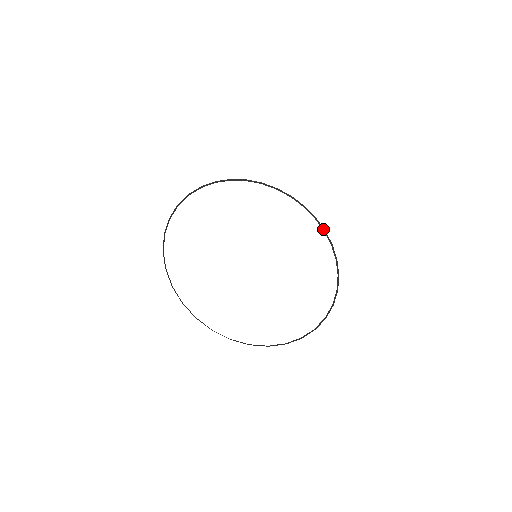
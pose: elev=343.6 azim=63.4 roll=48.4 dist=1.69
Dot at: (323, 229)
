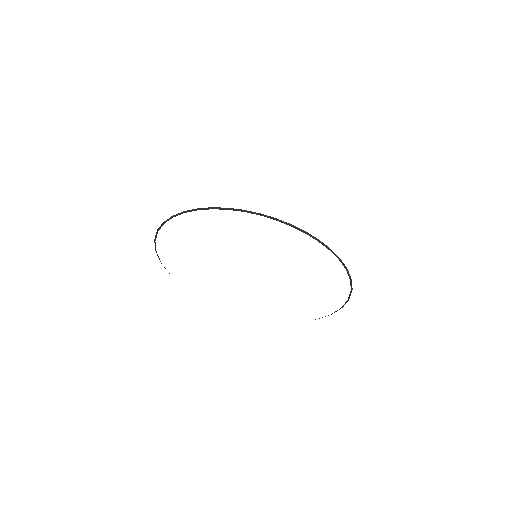
Dot at: (337, 257)
